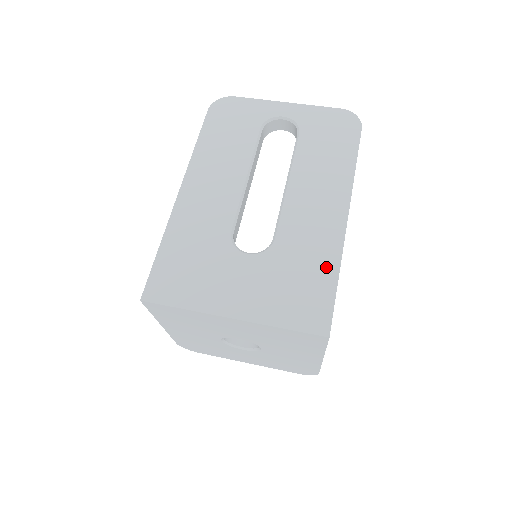
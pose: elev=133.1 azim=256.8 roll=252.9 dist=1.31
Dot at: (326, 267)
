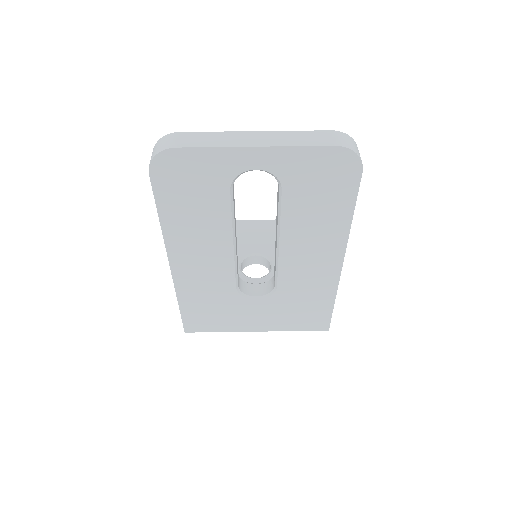
Dot at: (324, 298)
